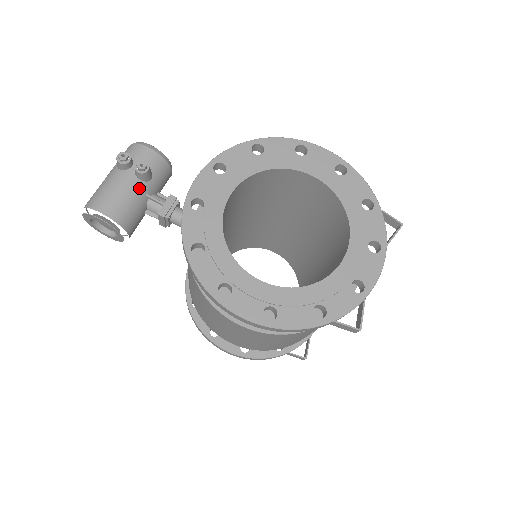
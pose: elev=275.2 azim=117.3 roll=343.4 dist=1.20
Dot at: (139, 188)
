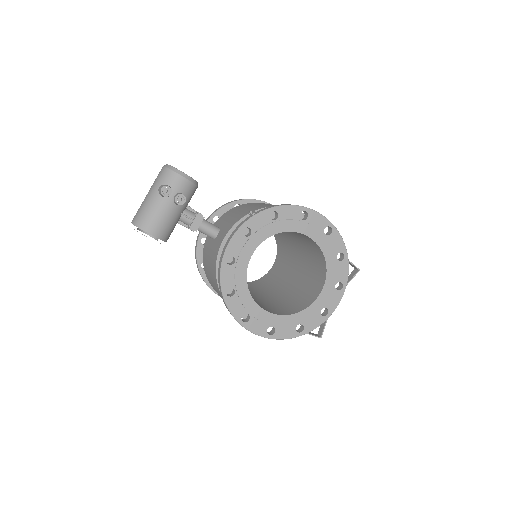
Dot at: (176, 211)
